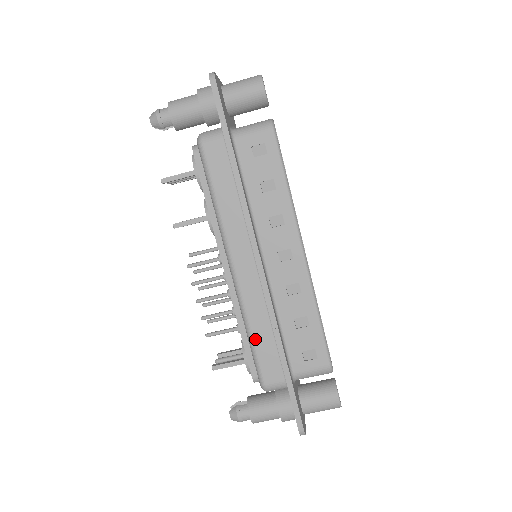
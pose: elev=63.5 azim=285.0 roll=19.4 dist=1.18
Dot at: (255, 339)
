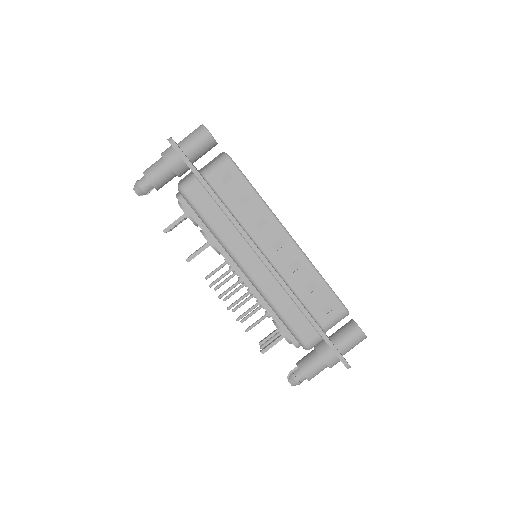
Dot at: (284, 315)
